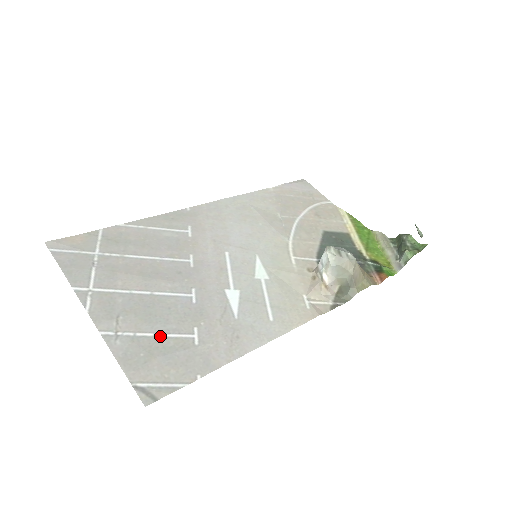
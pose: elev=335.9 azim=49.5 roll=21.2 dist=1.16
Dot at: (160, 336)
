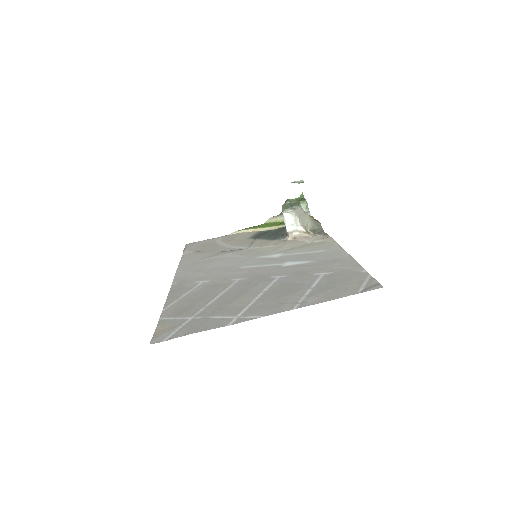
Dot at: (314, 286)
